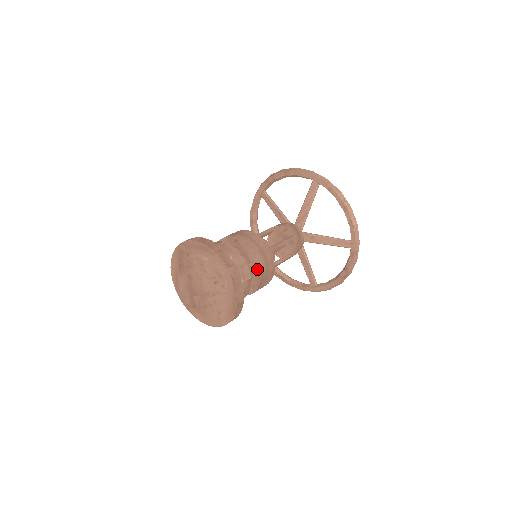
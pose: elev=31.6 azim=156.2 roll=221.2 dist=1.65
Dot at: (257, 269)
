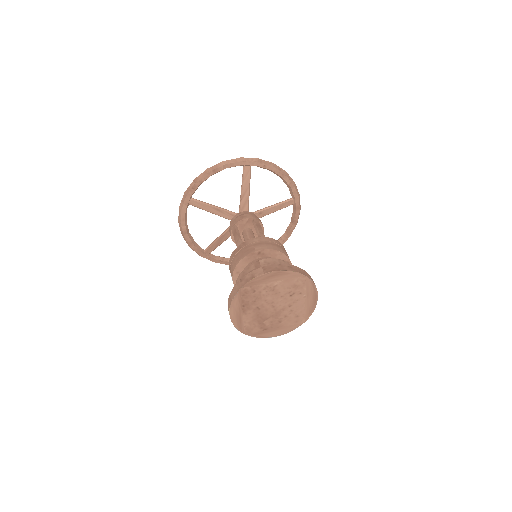
Dot at: occluded
